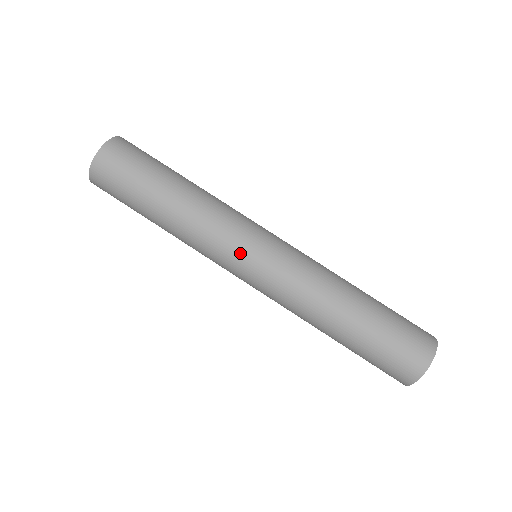
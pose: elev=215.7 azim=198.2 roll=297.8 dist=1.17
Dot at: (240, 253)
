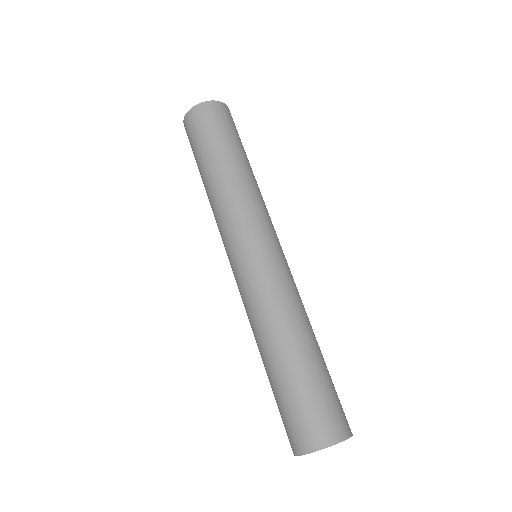
Dot at: (265, 232)
